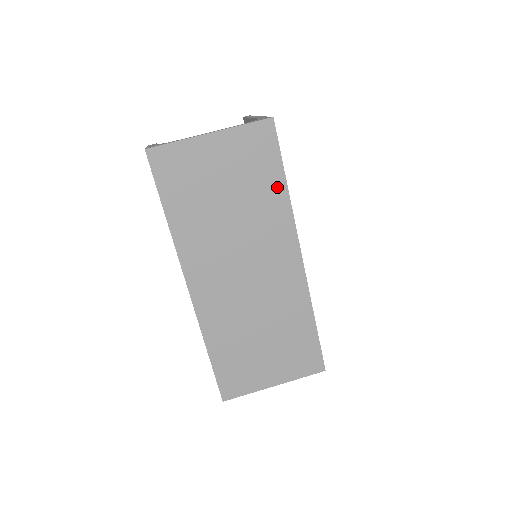
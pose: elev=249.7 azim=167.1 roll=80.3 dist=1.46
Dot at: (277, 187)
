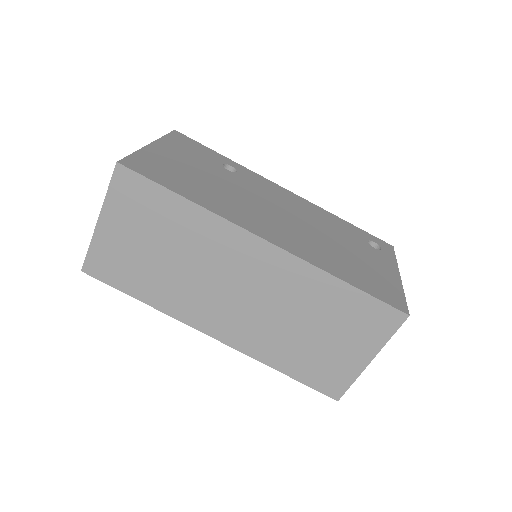
Dot at: (181, 208)
